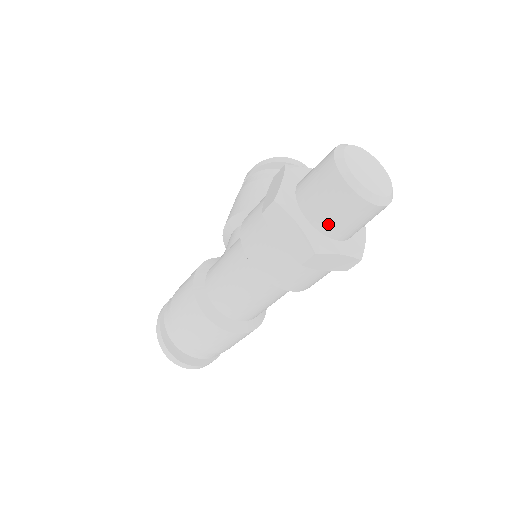
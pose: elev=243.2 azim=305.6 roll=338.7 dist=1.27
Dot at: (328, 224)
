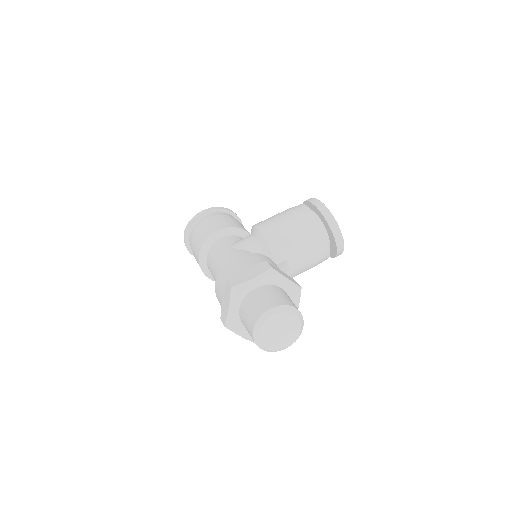
Dot at: (243, 323)
